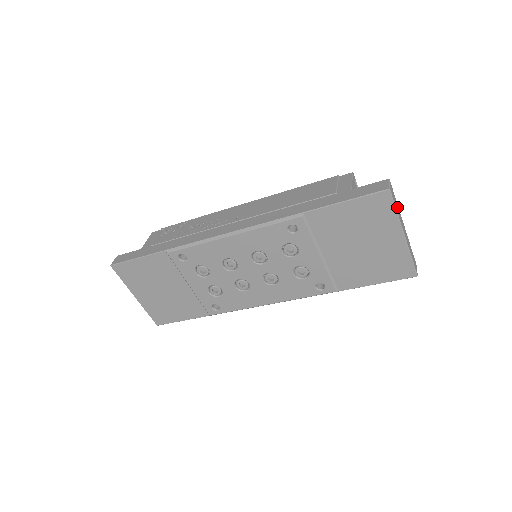
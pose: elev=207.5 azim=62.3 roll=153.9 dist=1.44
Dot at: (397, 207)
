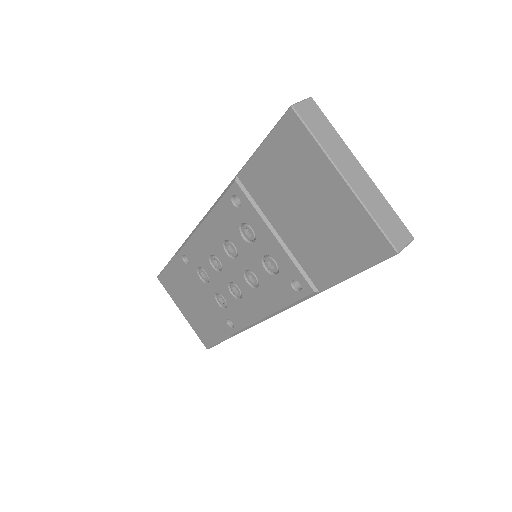
Dot at: (330, 136)
